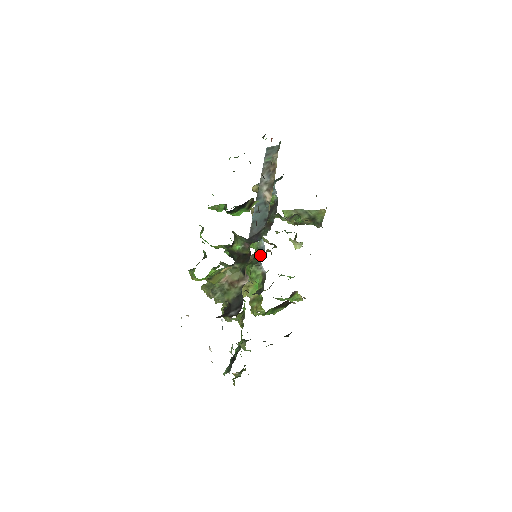
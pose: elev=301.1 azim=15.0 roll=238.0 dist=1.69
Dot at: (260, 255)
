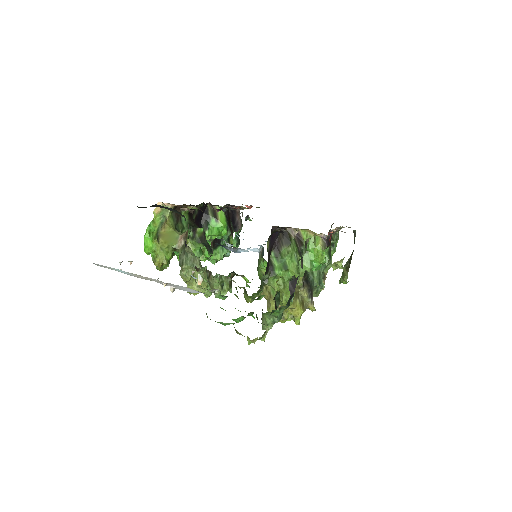
Dot at: (262, 255)
